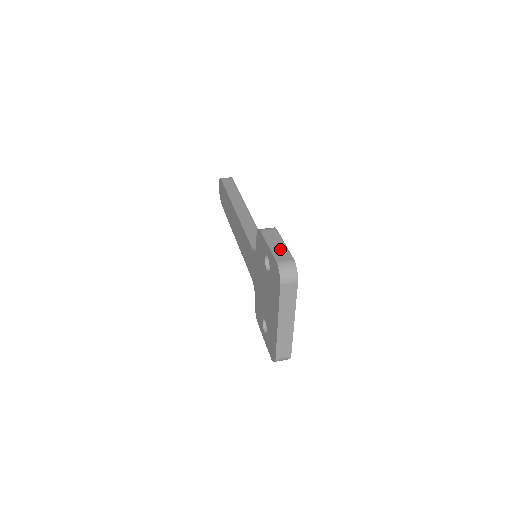
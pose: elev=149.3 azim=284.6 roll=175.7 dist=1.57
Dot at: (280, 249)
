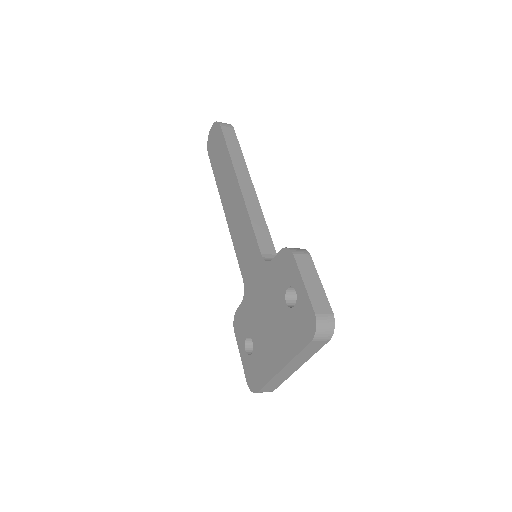
Dot at: (317, 292)
